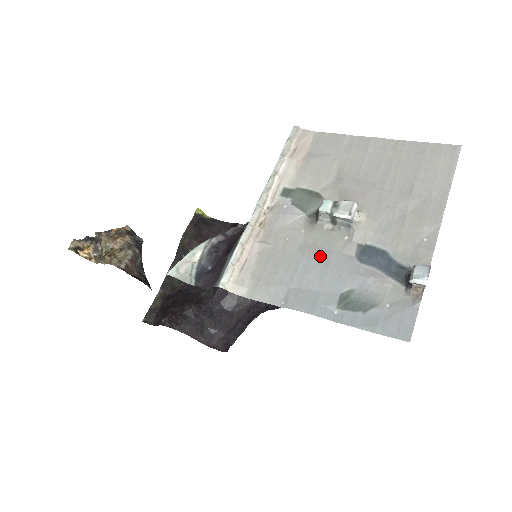
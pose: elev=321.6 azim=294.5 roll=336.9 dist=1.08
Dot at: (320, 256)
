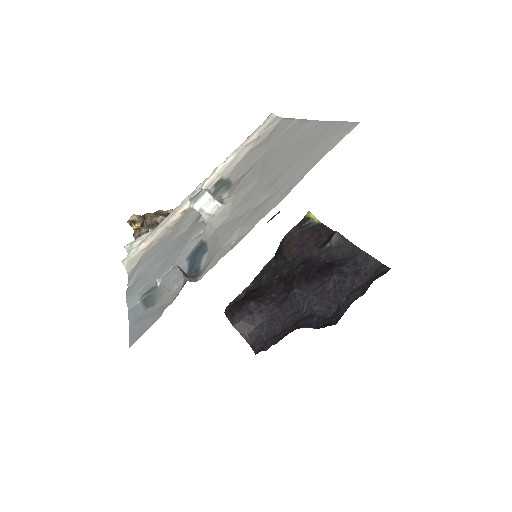
Dot at: (176, 247)
